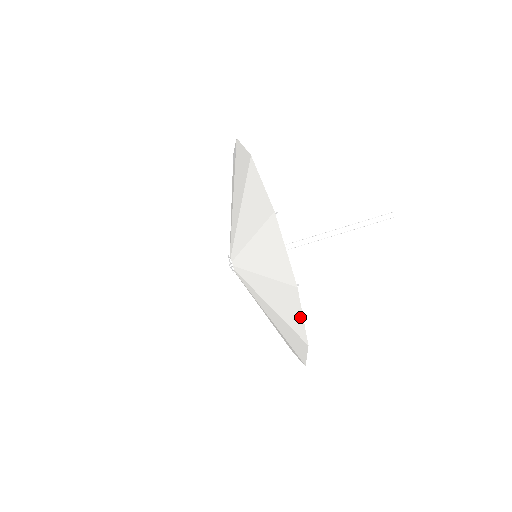
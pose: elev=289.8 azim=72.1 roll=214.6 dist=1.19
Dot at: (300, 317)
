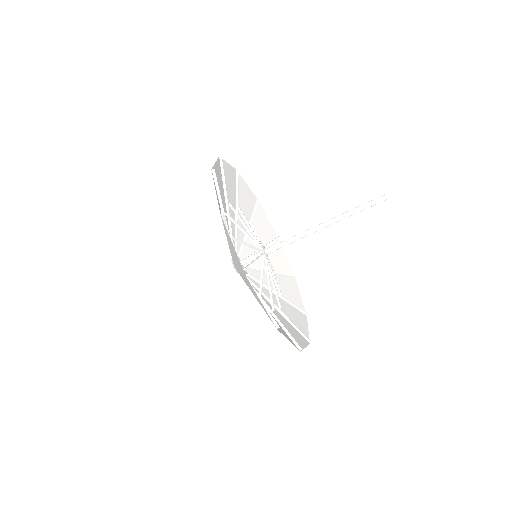
Dot at: (288, 339)
